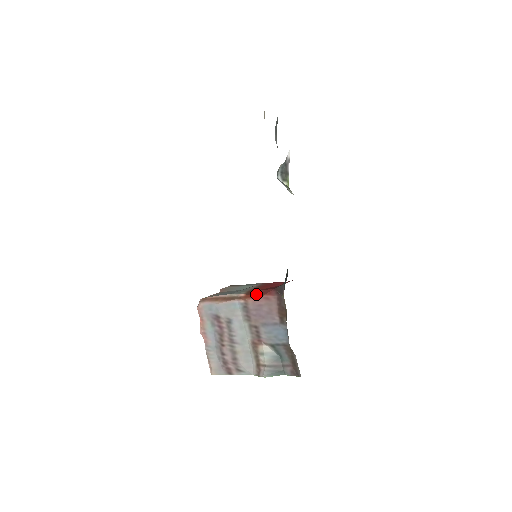
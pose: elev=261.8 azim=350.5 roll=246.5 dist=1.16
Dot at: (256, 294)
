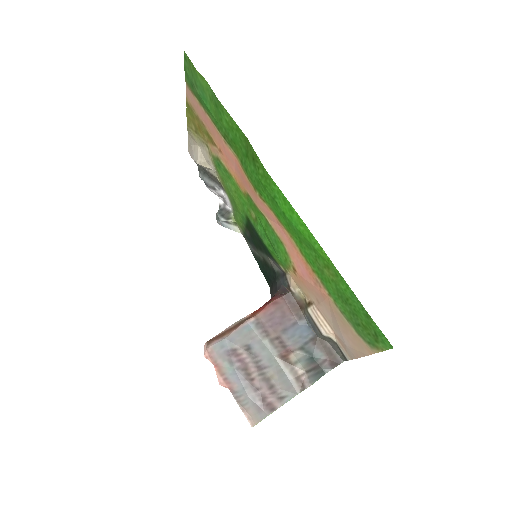
Dot at: occluded
